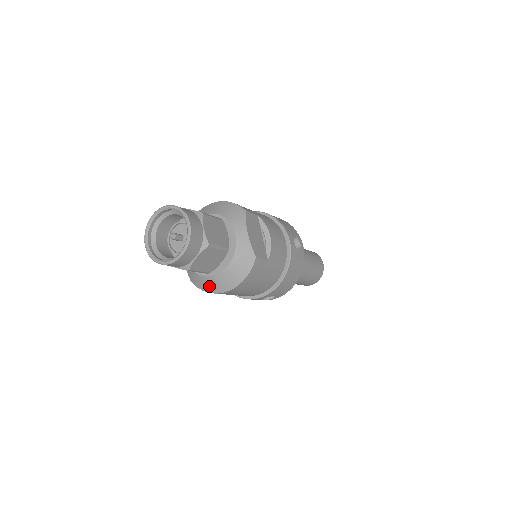
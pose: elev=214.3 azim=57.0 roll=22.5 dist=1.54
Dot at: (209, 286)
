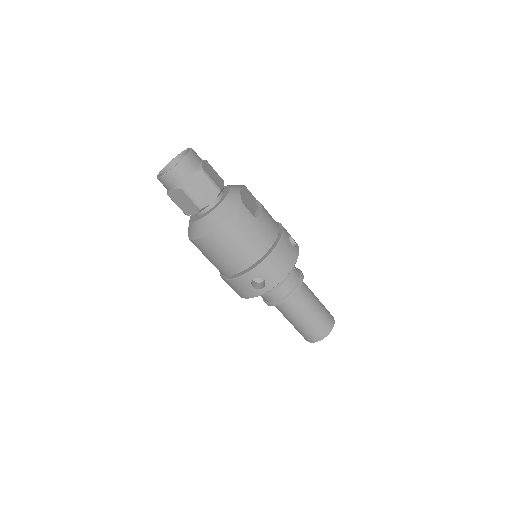
Dot at: (200, 230)
